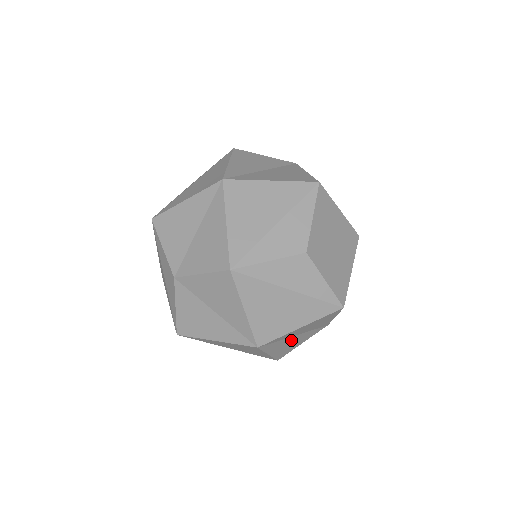
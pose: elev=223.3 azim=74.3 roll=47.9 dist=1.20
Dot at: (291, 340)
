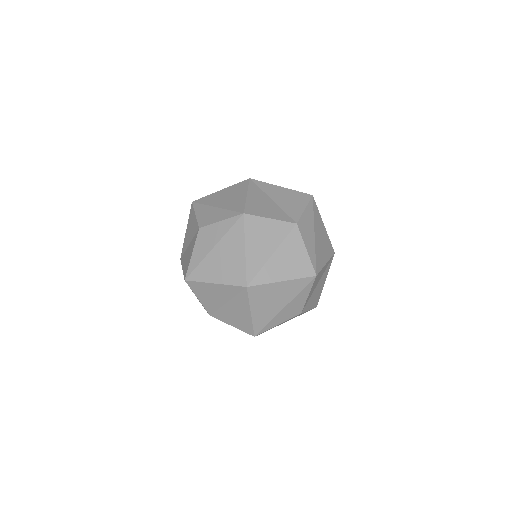
Dot at: occluded
